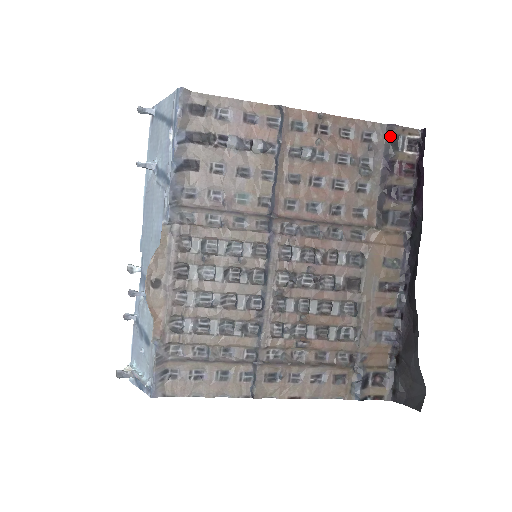
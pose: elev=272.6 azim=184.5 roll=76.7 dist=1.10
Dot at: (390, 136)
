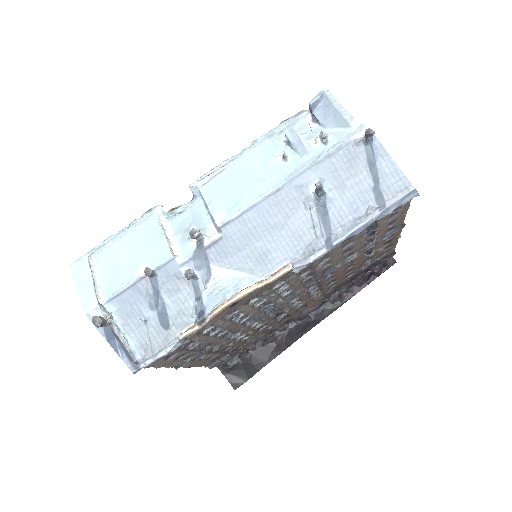
Dot at: (387, 257)
